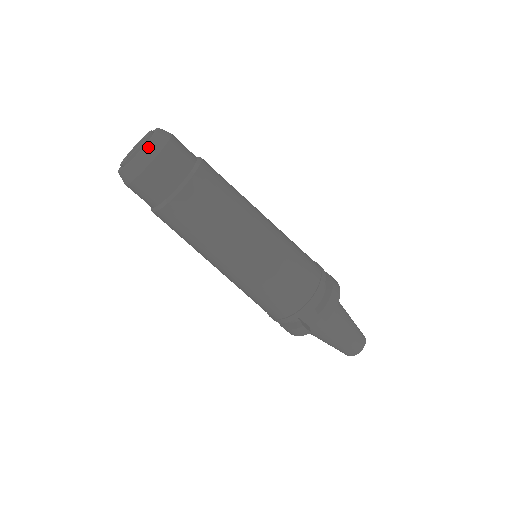
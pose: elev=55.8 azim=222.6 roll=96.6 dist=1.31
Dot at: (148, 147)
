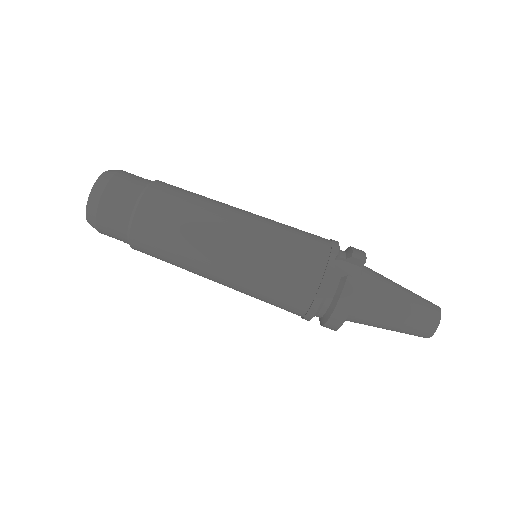
Dot at: (109, 171)
